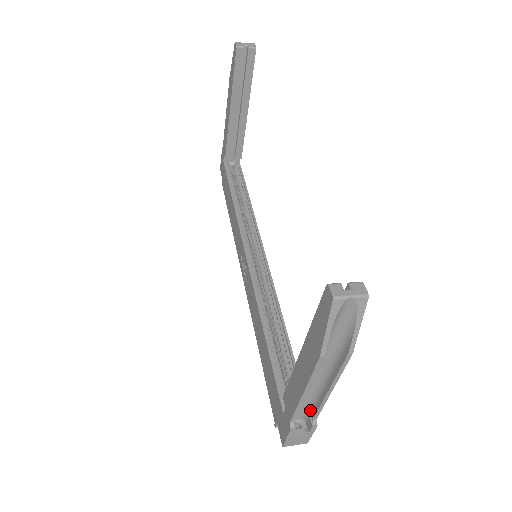
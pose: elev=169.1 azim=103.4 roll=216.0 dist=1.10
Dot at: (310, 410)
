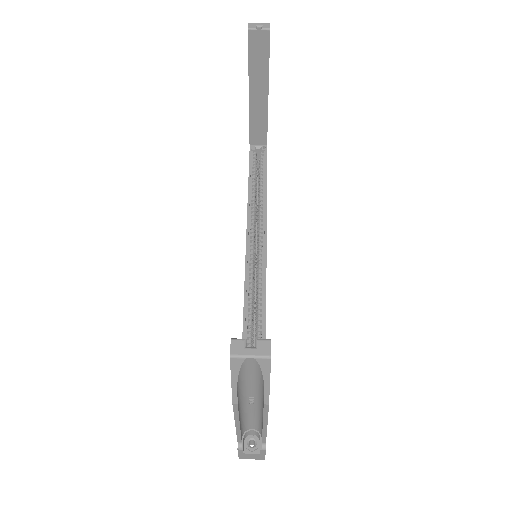
Dot at: (261, 433)
